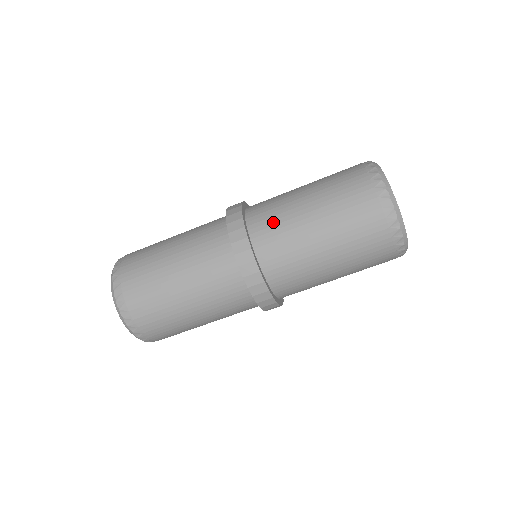
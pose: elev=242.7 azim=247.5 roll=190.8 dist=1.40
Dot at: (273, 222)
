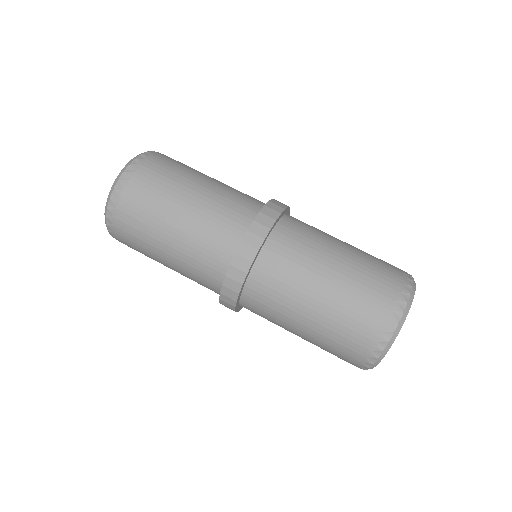
Dot at: (304, 233)
